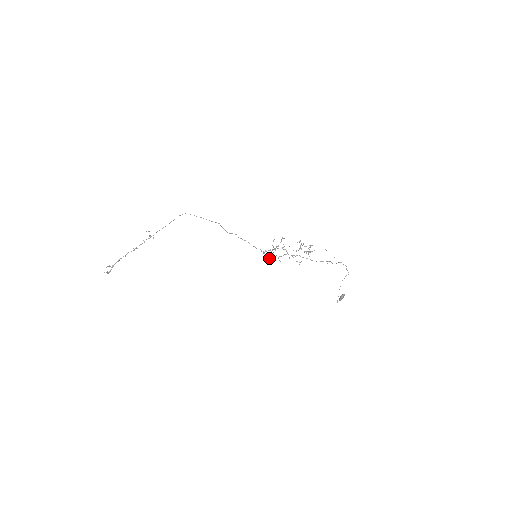
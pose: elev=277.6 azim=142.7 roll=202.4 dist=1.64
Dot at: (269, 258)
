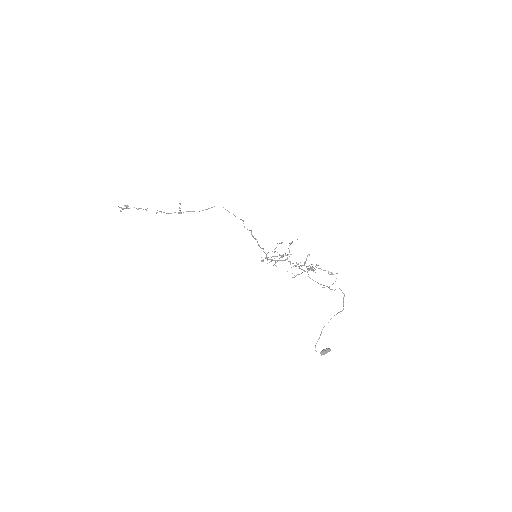
Dot at: occluded
